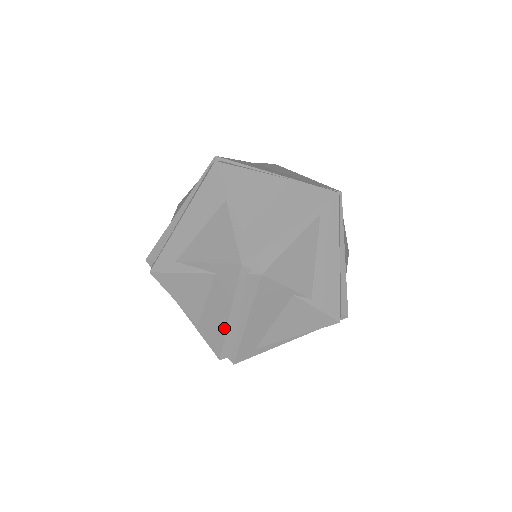
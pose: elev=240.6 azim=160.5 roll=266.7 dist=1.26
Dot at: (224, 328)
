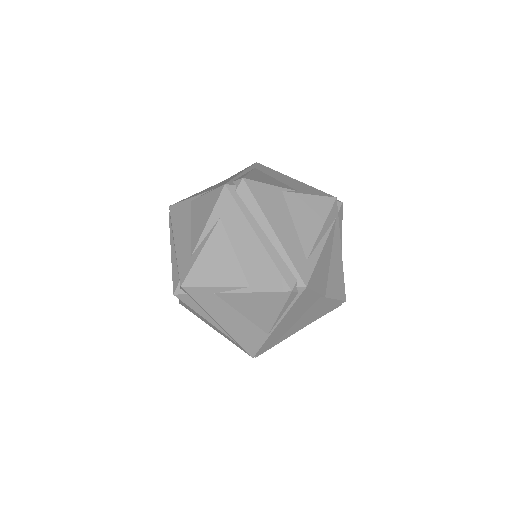
Dot at: (265, 253)
